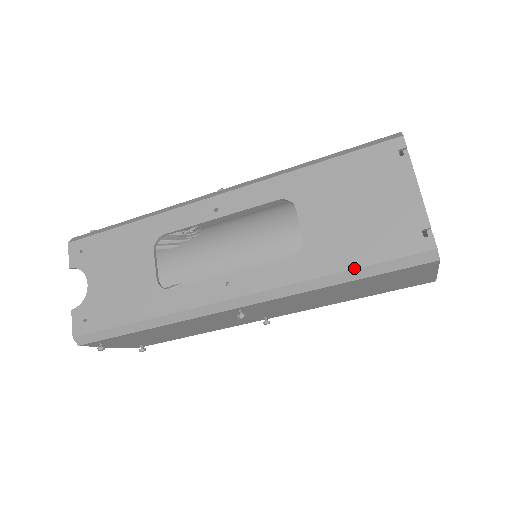
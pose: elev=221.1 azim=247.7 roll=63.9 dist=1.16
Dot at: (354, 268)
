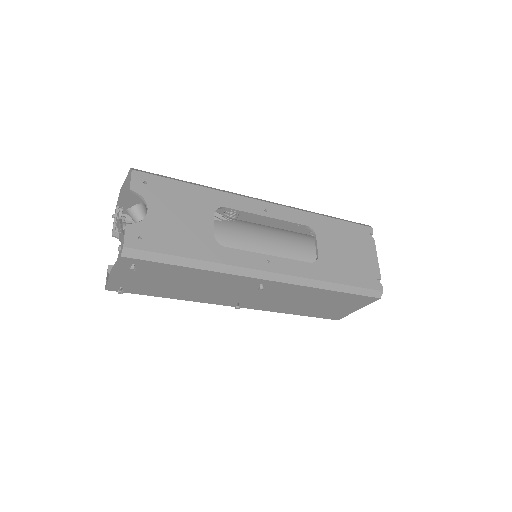
Dot at: (345, 284)
